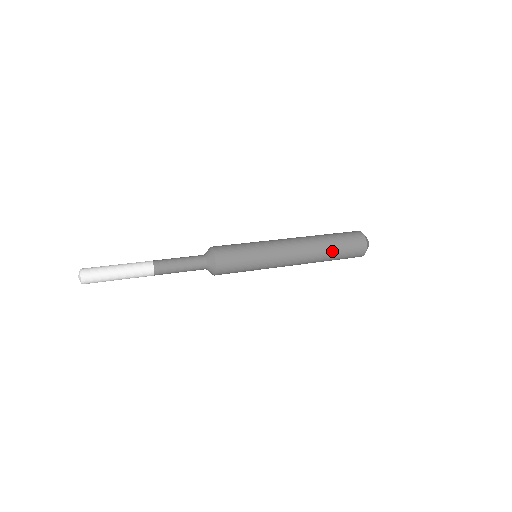
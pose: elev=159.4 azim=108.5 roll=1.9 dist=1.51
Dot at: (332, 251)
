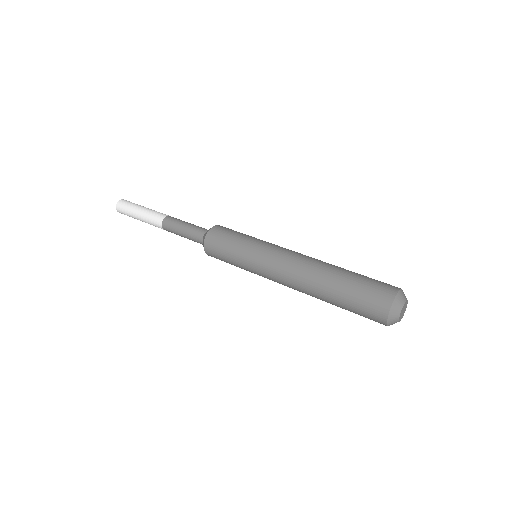
Dot at: (333, 303)
